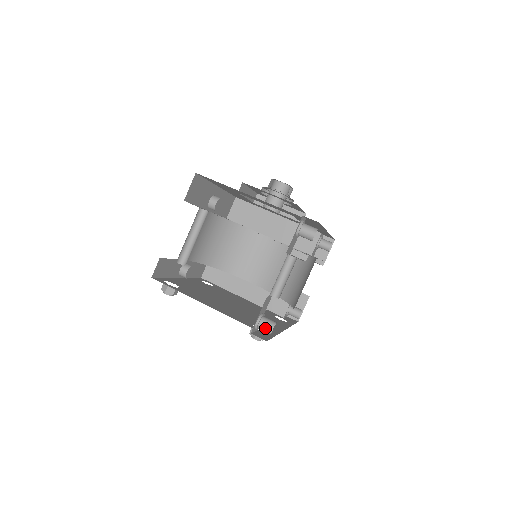
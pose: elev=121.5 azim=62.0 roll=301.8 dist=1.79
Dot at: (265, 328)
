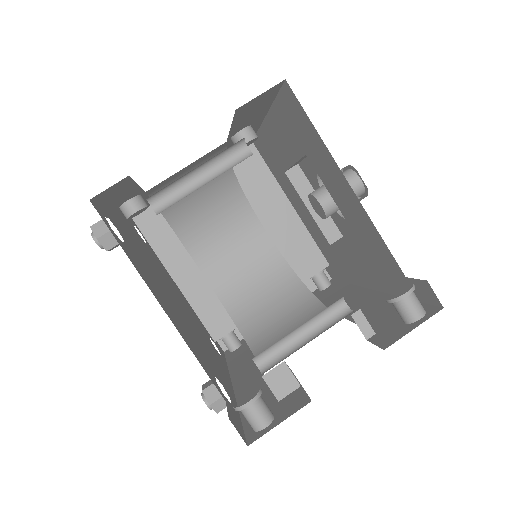
Dot at: (254, 418)
